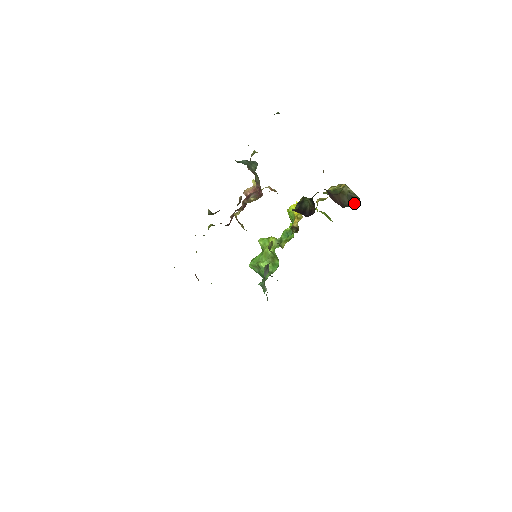
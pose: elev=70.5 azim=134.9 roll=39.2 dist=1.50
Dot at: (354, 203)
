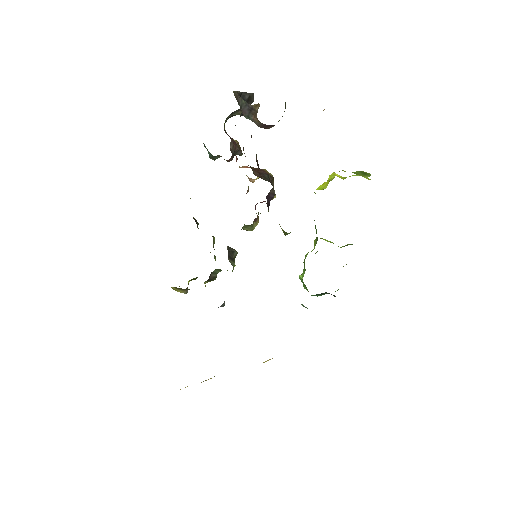
Dot at: occluded
